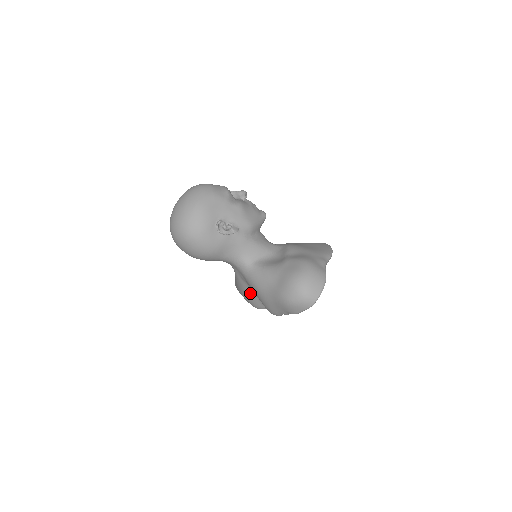
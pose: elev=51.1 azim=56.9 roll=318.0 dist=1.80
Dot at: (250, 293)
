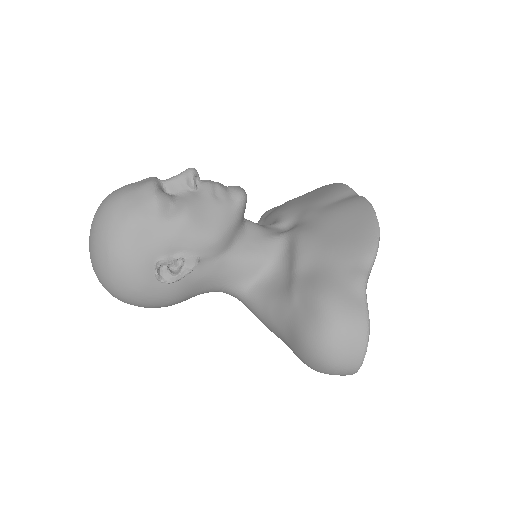
Dot at: occluded
